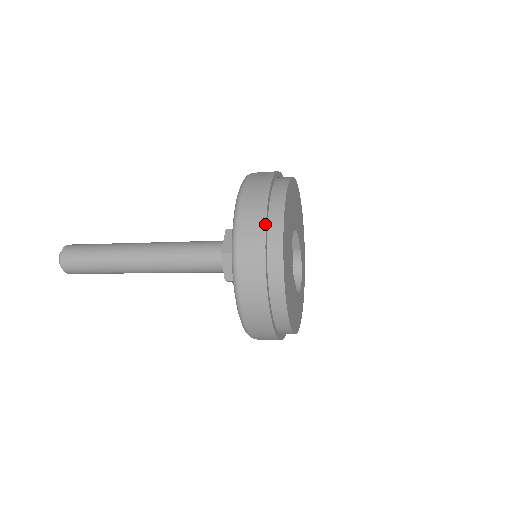
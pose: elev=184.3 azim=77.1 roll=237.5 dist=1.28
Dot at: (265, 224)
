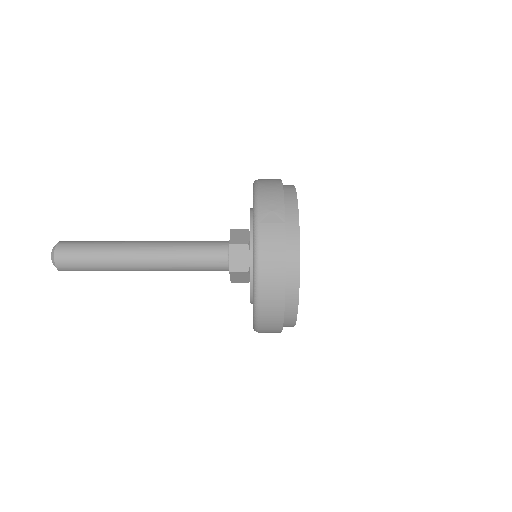
Dot at: (284, 291)
